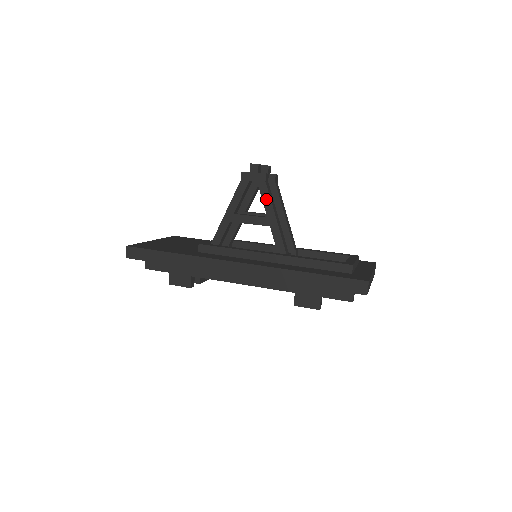
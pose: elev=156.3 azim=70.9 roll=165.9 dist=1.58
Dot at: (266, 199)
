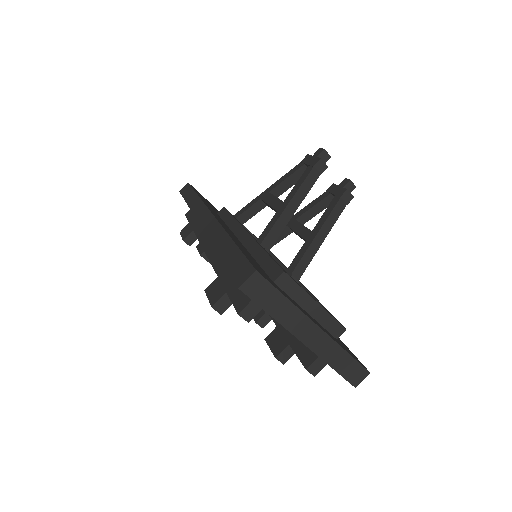
Dot at: (299, 183)
